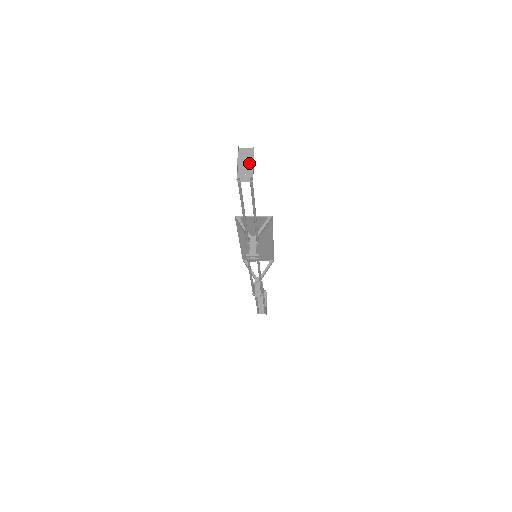
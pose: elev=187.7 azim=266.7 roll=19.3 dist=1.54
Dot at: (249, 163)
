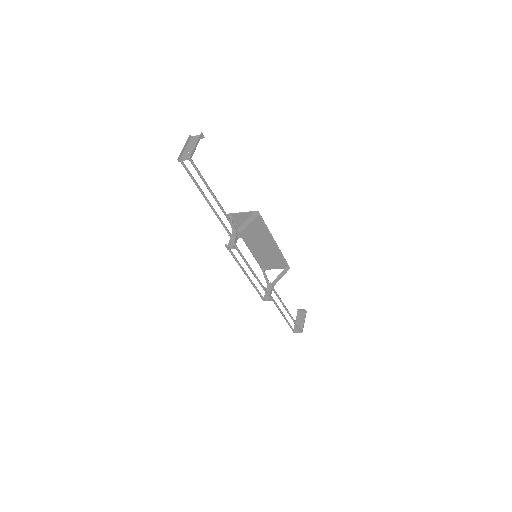
Dot at: (194, 146)
